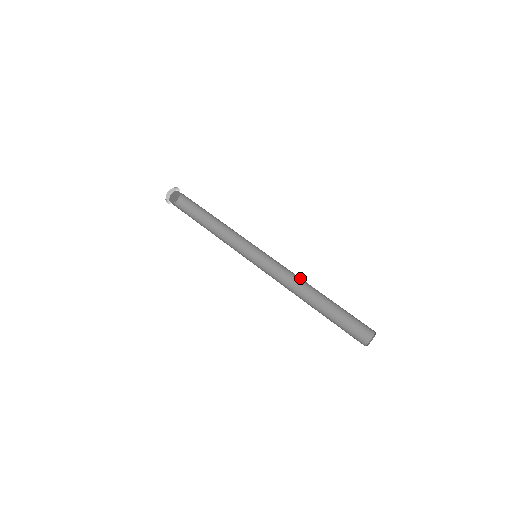
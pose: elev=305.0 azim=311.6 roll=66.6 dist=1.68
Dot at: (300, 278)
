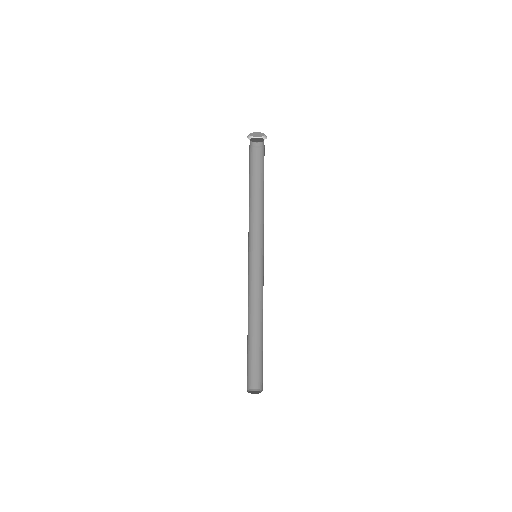
Dot at: occluded
